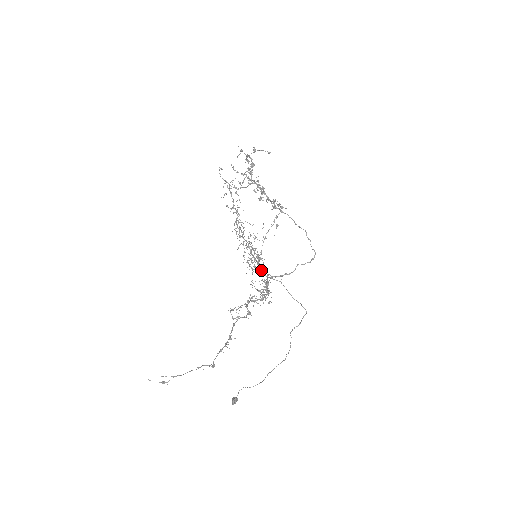
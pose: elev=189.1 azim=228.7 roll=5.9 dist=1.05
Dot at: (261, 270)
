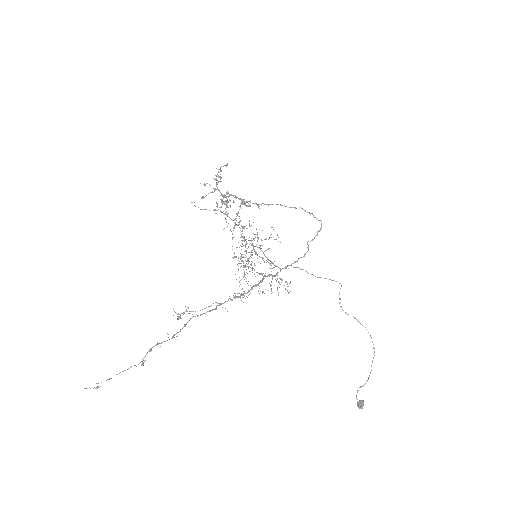
Dot at: (243, 267)
